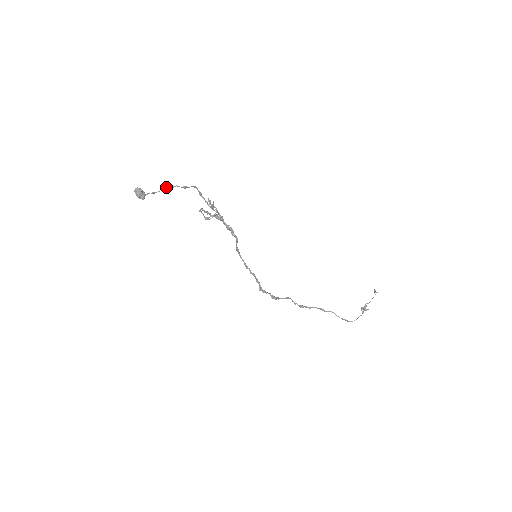
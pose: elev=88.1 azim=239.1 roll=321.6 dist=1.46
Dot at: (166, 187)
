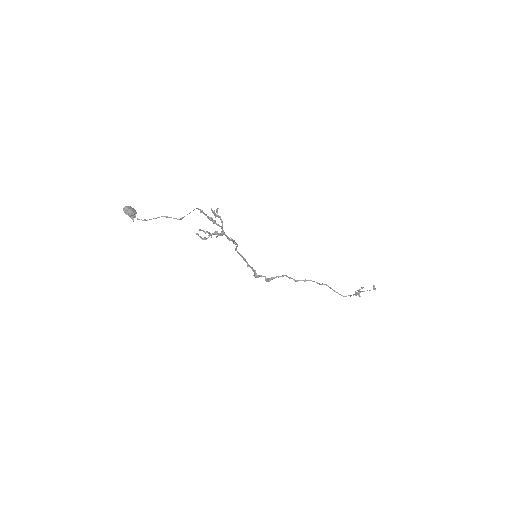
Dot at: (159, 217)
